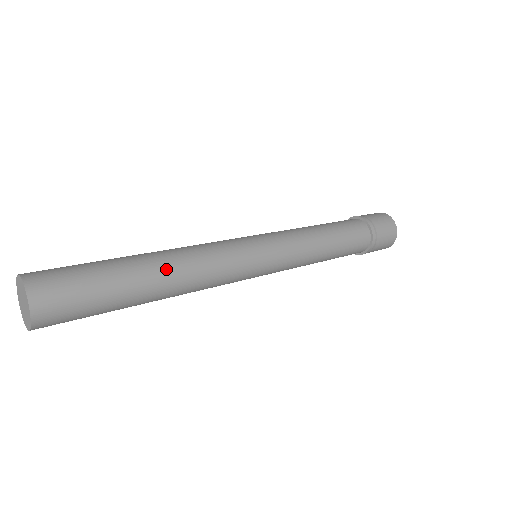
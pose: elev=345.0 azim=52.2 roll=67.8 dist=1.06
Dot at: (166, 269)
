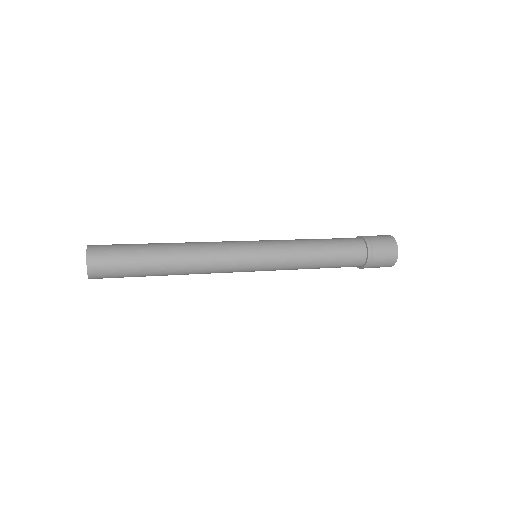
Dot at: (176, 268)
